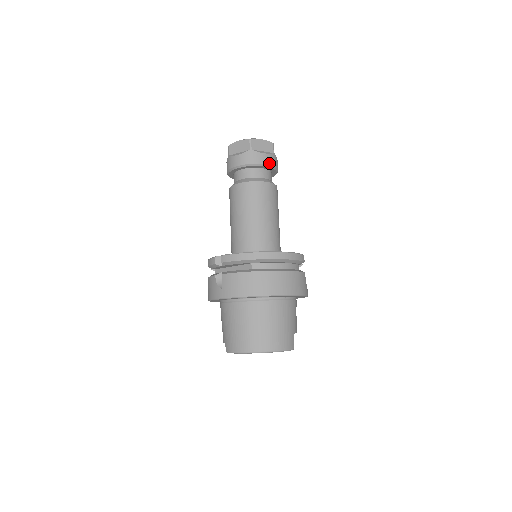
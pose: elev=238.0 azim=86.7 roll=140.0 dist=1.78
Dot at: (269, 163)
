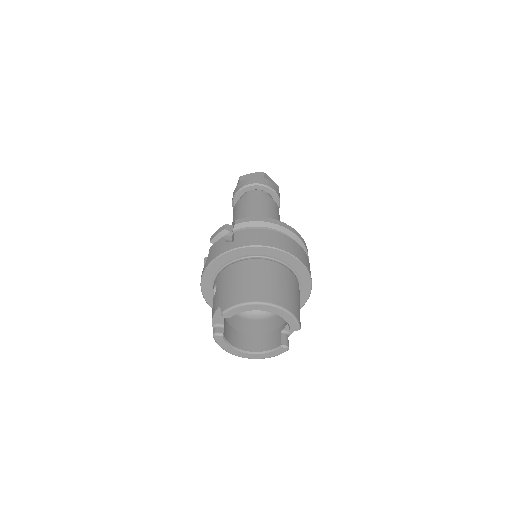
Dot at: (277, 192)
